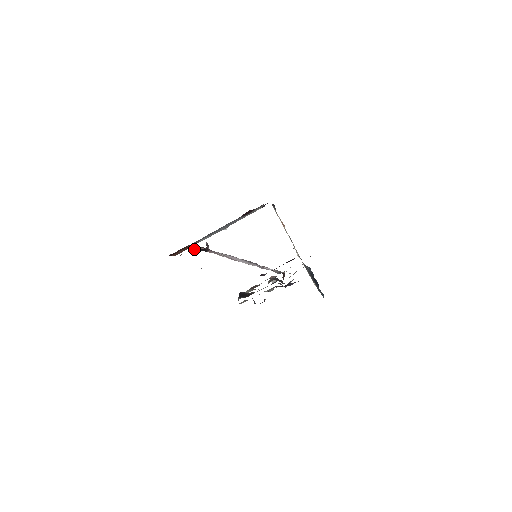
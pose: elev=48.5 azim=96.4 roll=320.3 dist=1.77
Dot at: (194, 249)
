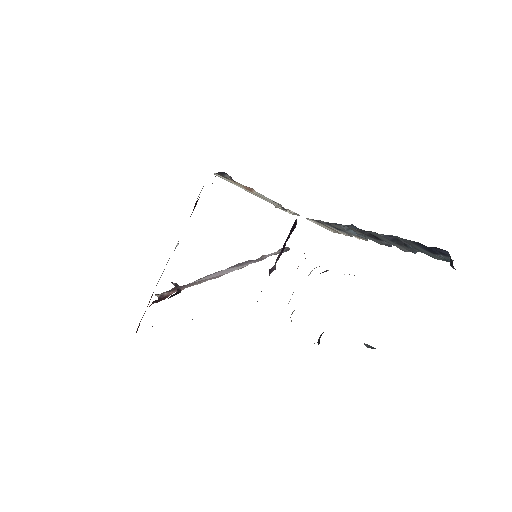
Dot at: occluded
